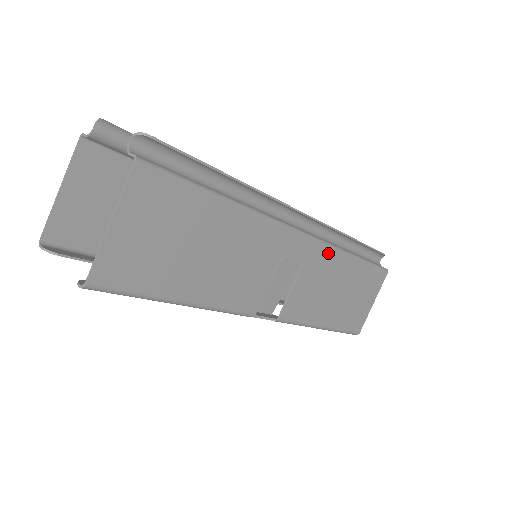
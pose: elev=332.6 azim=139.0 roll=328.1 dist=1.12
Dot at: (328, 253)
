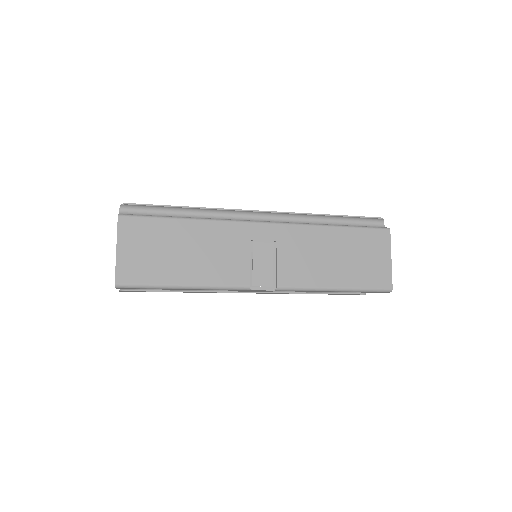
Dot at: (299, 230)
